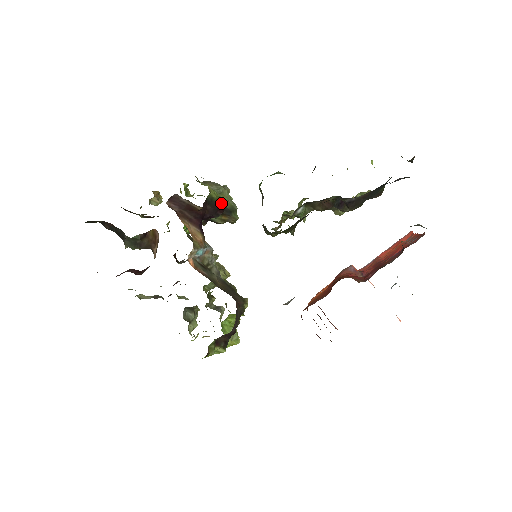
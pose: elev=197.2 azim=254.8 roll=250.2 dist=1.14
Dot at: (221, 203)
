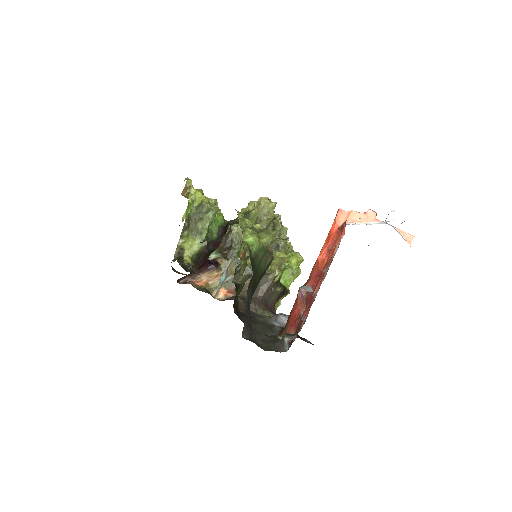
Dot at: (206, 246)
